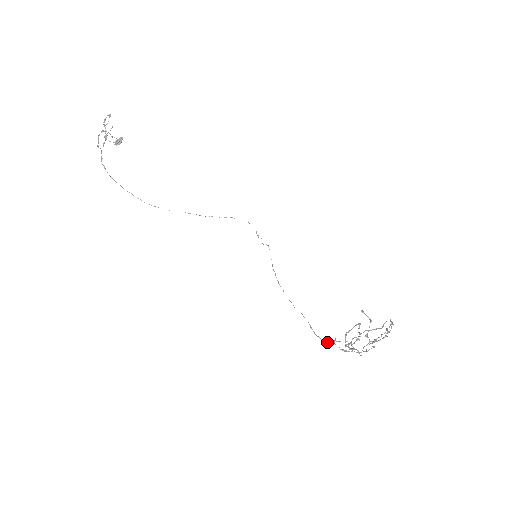
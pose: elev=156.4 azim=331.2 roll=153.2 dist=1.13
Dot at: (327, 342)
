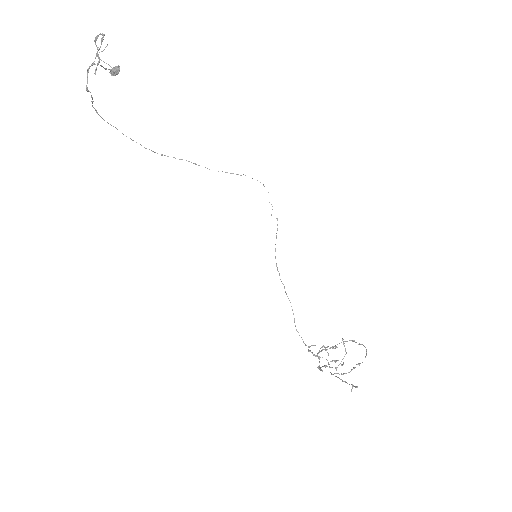
Dot at: occluded
